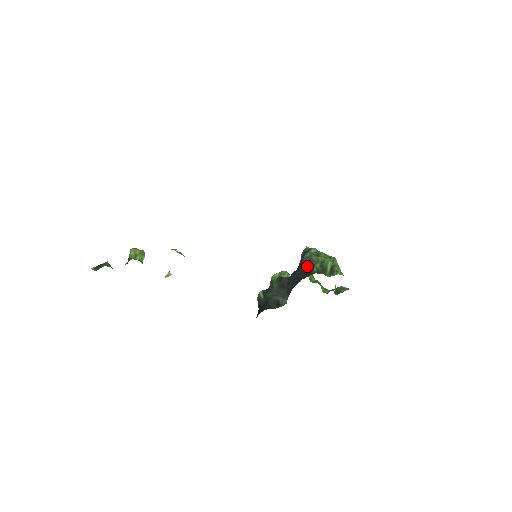
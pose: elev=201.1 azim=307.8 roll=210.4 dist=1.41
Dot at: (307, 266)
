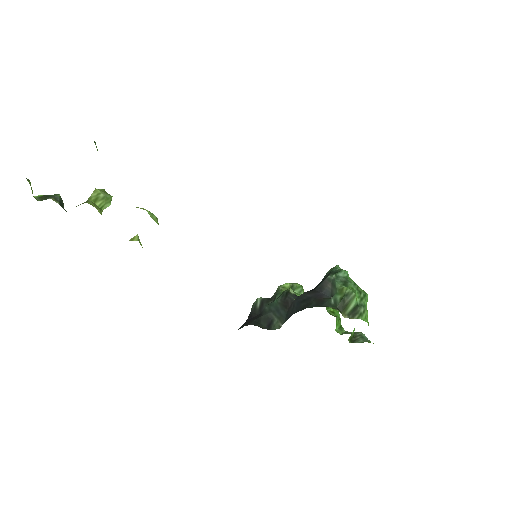
Dot at: (326, 291)
